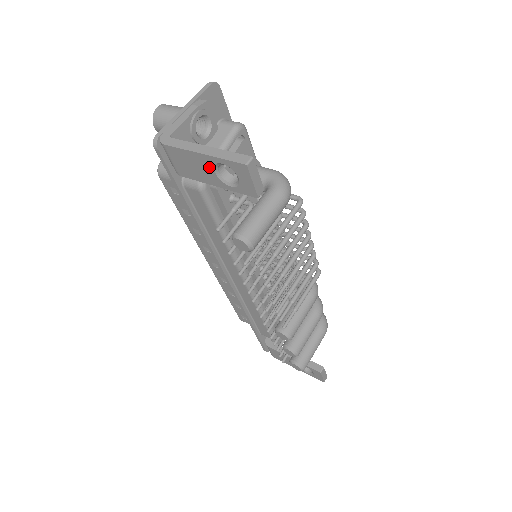
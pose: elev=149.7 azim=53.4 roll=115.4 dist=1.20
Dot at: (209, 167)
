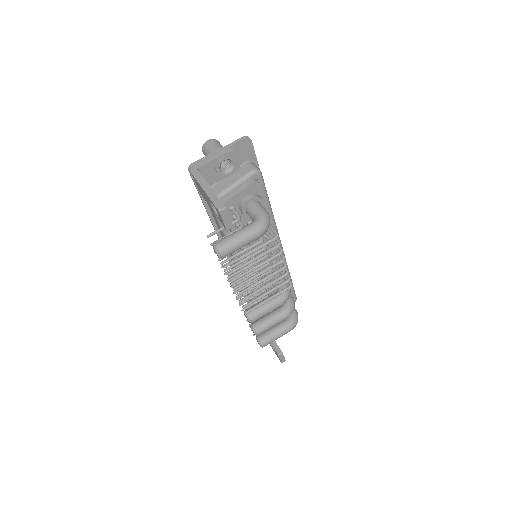
Dot at: (208, 199)
